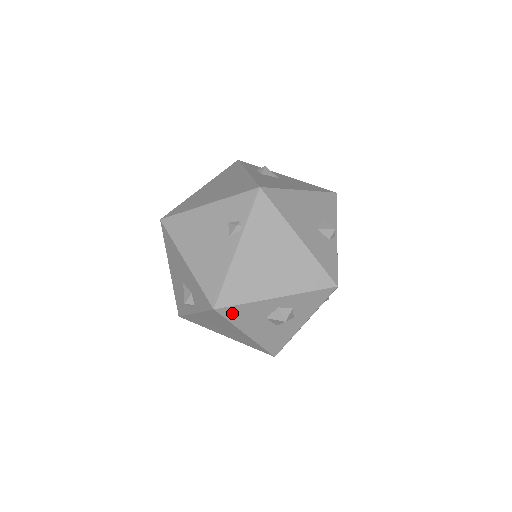
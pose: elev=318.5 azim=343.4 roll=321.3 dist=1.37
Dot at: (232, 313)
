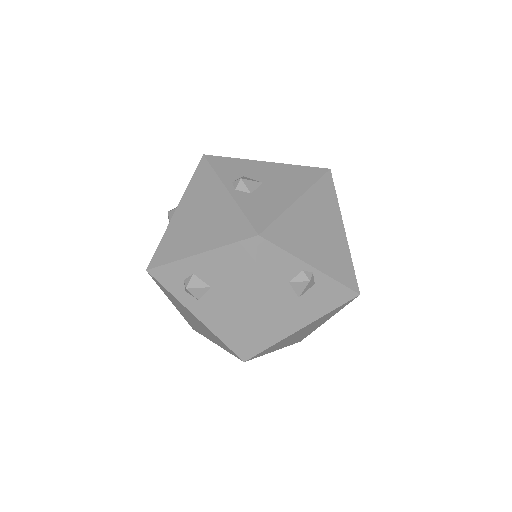
Dot at: occluded
